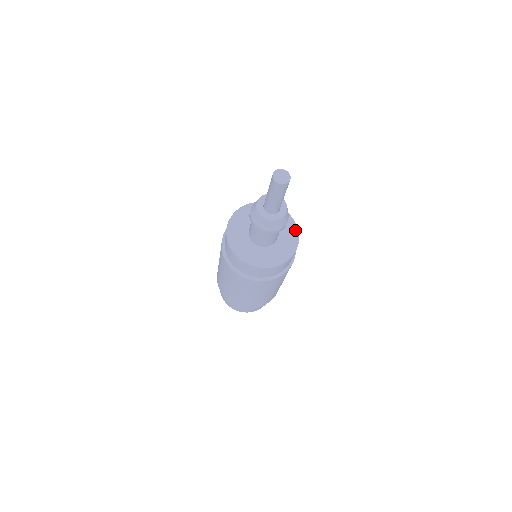
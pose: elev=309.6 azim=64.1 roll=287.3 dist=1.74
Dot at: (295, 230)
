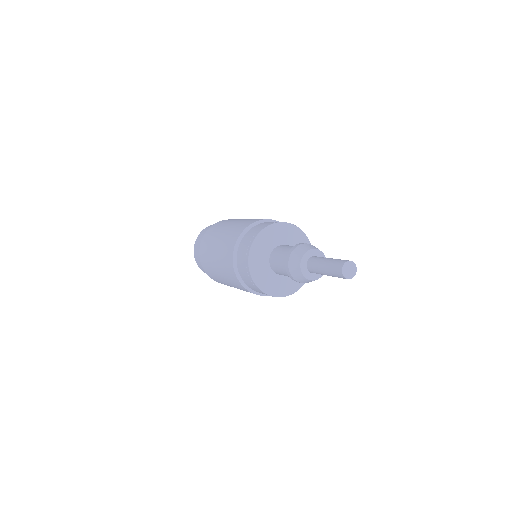
Dot at: (304, 237)
